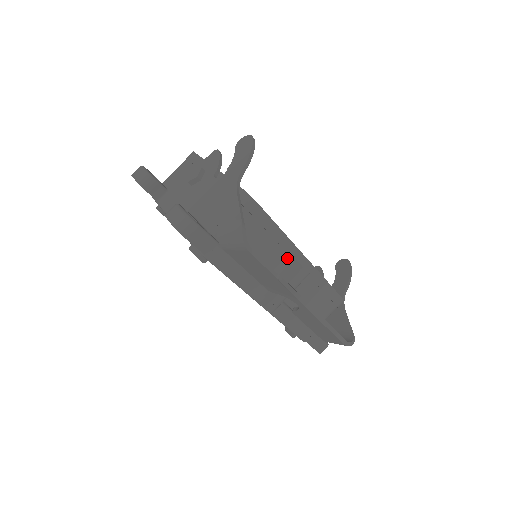
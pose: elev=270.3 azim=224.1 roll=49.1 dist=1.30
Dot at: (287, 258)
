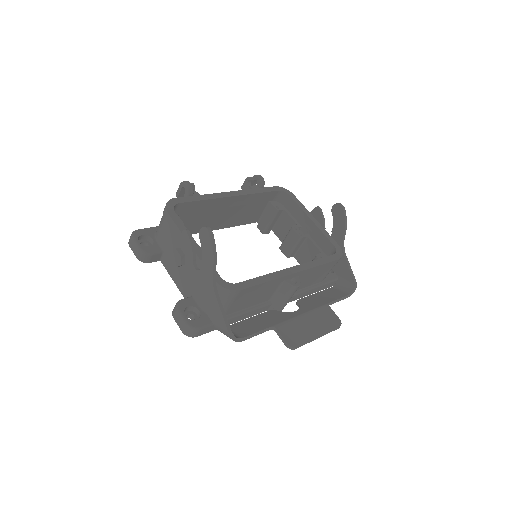
Dot at: (278, 284)
